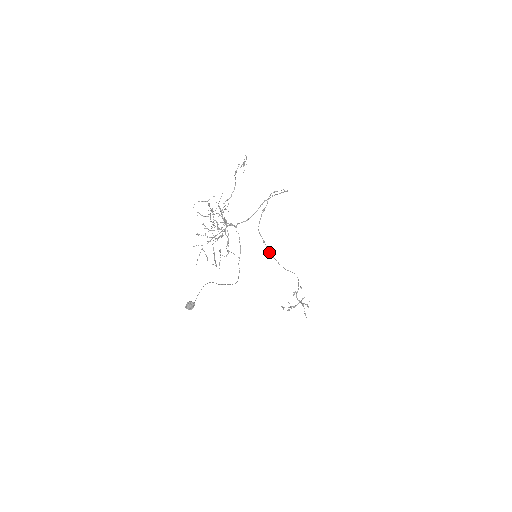
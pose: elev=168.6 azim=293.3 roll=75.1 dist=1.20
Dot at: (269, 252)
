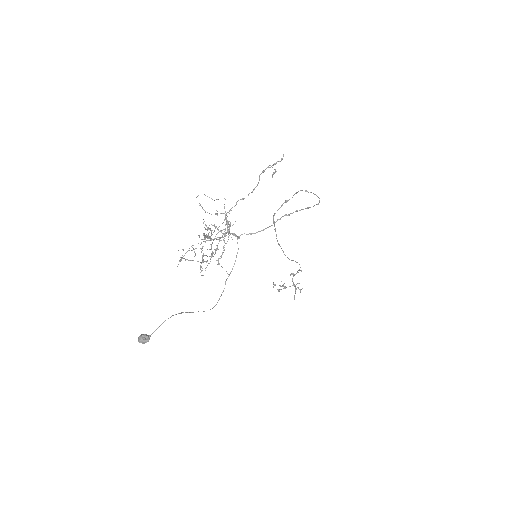
Dot at: (277, 240)
